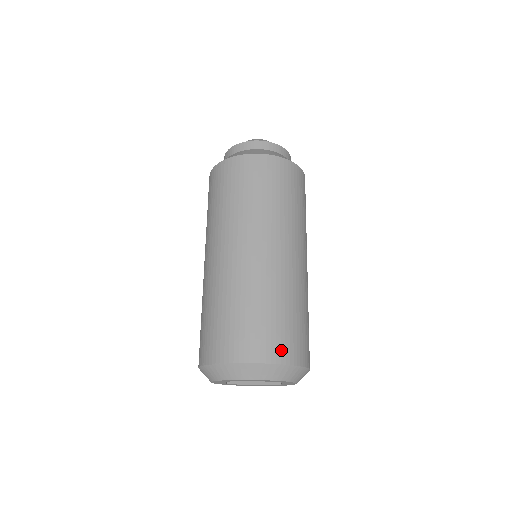
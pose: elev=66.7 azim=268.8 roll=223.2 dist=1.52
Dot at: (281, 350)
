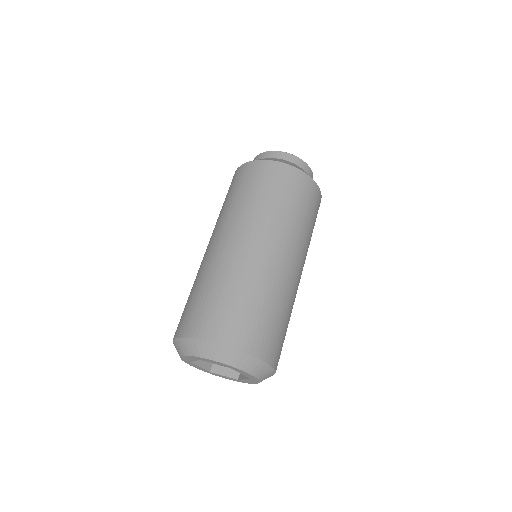
Dot at: (268, 349)
